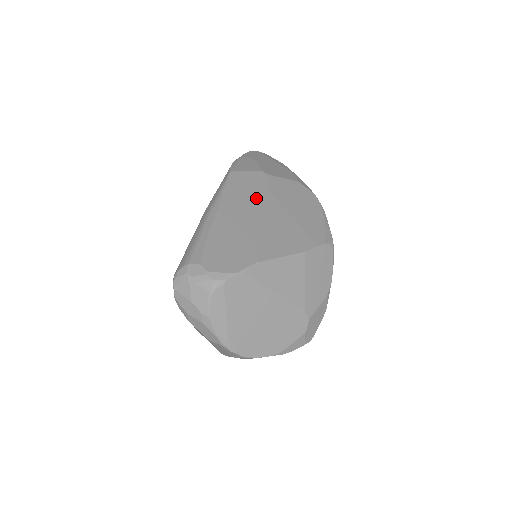
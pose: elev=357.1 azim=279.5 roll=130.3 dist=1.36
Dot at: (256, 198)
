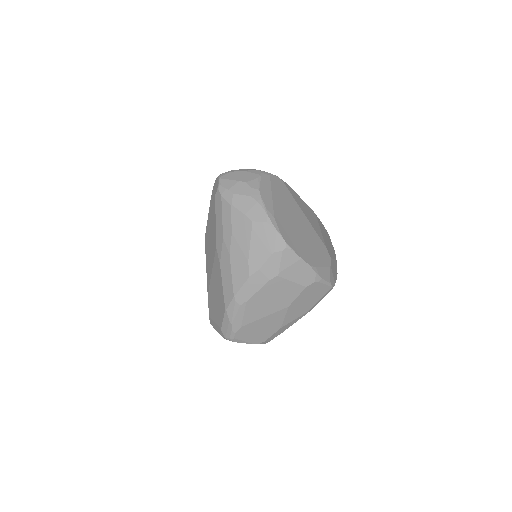
Dot at: occluded
